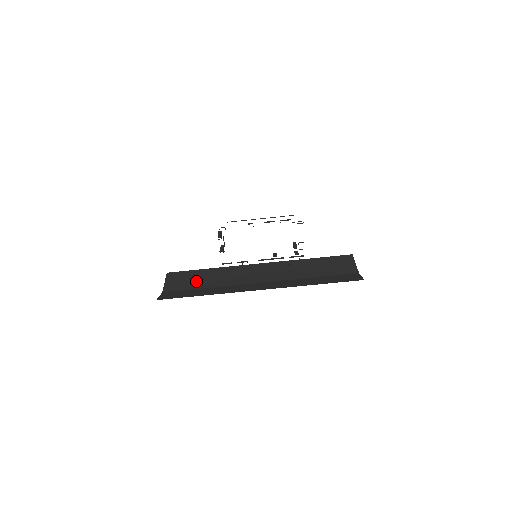
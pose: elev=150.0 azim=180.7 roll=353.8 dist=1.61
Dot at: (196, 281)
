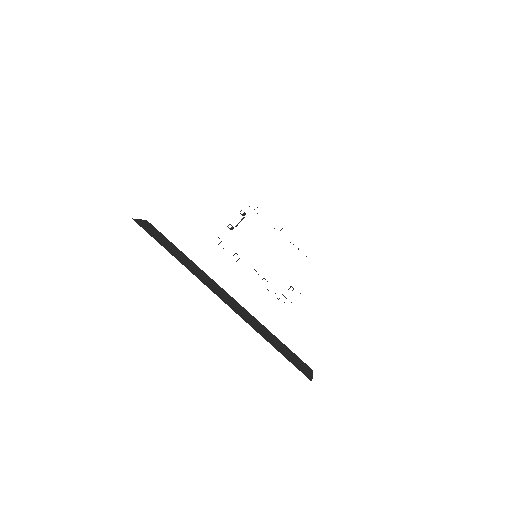
Dot at: (167, 244)
